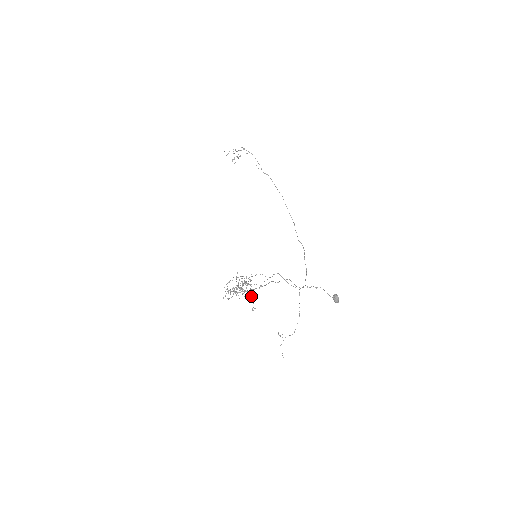
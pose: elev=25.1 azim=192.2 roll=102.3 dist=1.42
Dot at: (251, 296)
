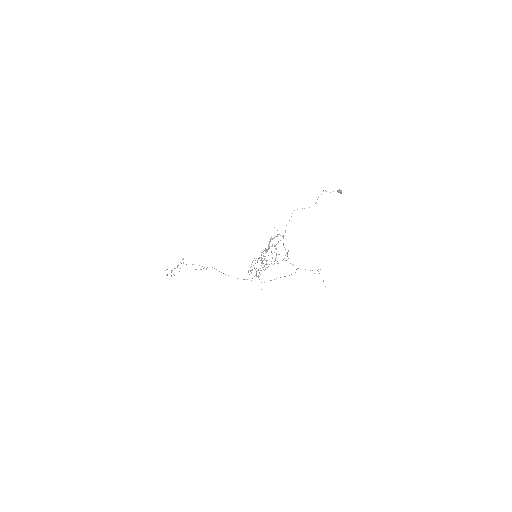
Dot at: occluded
